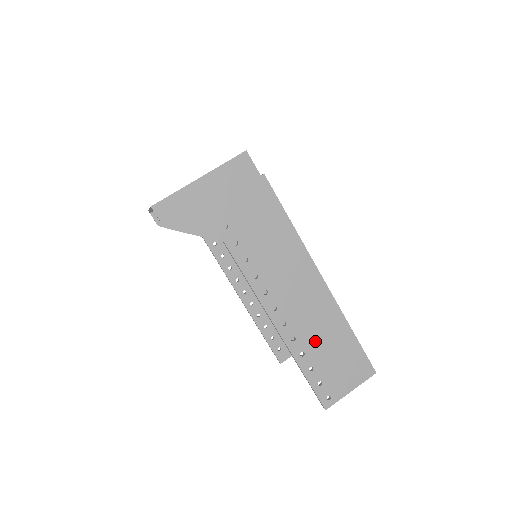
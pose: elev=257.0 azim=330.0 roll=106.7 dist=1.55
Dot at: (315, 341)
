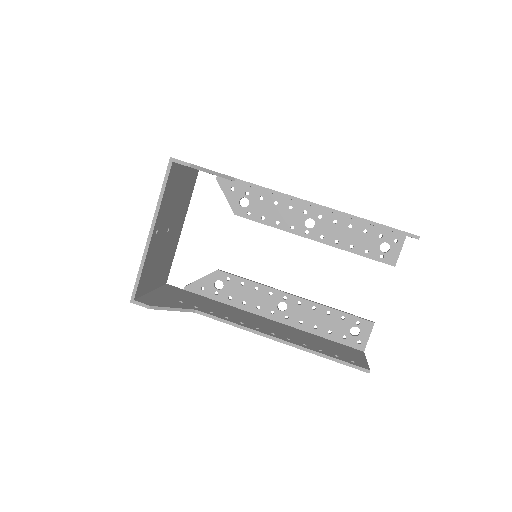
Dot at: occluded
